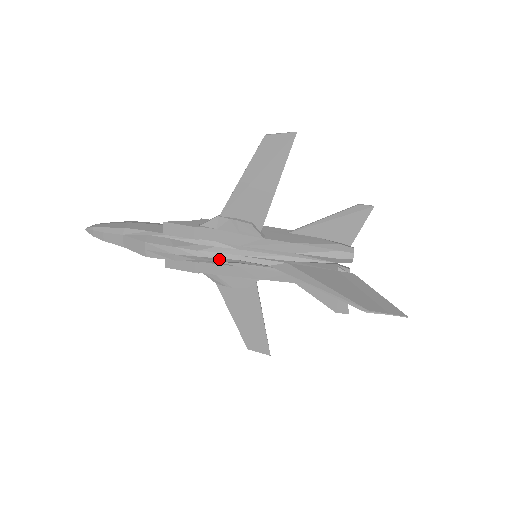
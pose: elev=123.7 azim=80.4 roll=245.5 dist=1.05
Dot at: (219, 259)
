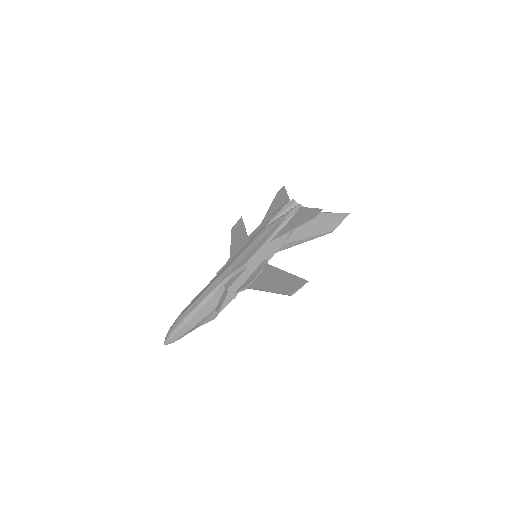
Dot at: occluded
